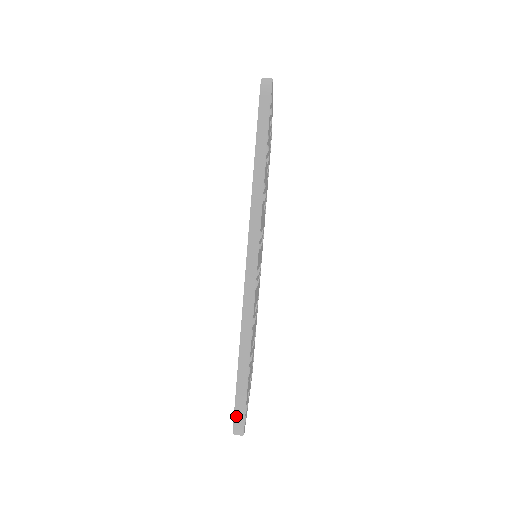
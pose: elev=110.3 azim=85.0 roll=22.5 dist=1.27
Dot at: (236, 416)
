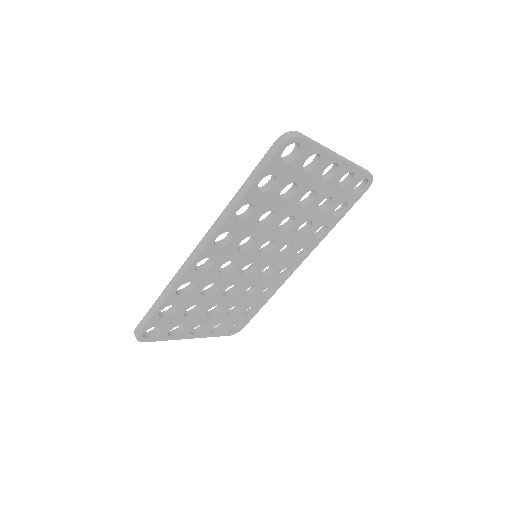
Dot at: (138, 326)
